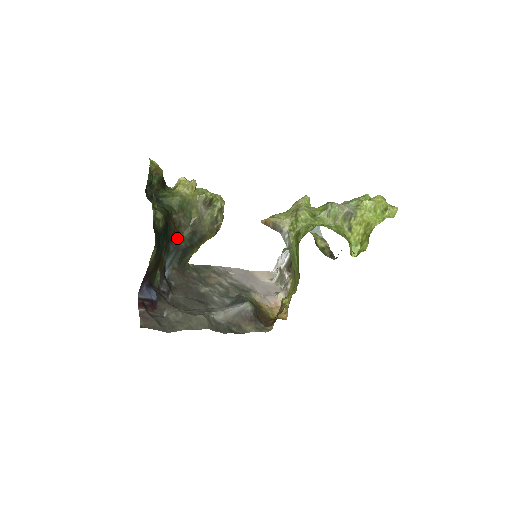
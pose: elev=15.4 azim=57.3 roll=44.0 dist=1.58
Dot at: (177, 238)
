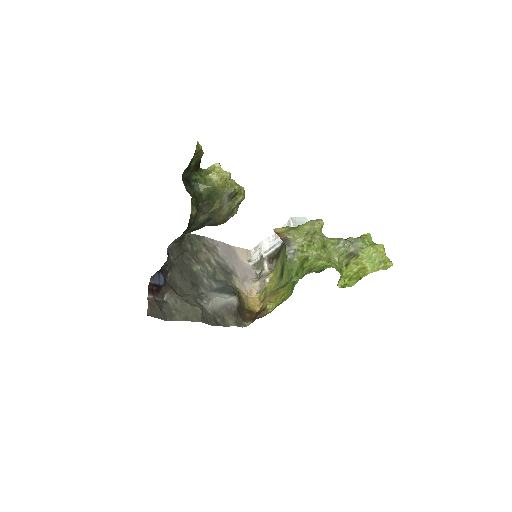
Dot at: occluded
